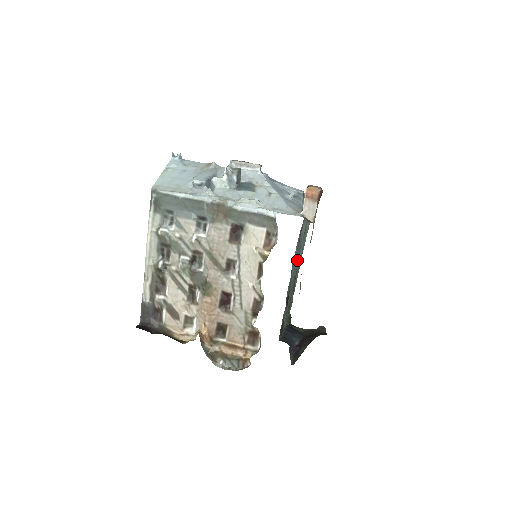
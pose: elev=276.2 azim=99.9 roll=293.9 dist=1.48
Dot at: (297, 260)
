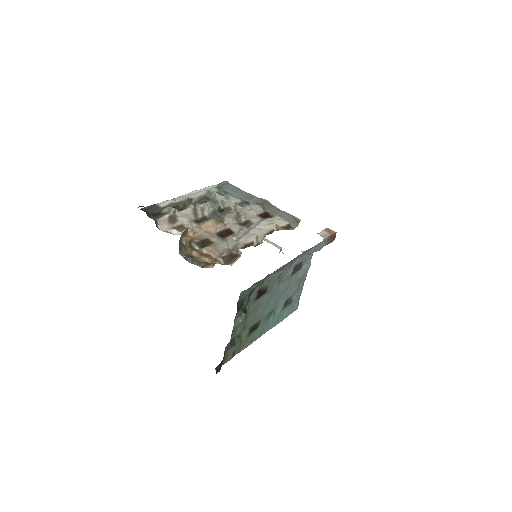
Dot at: (275, 300)
